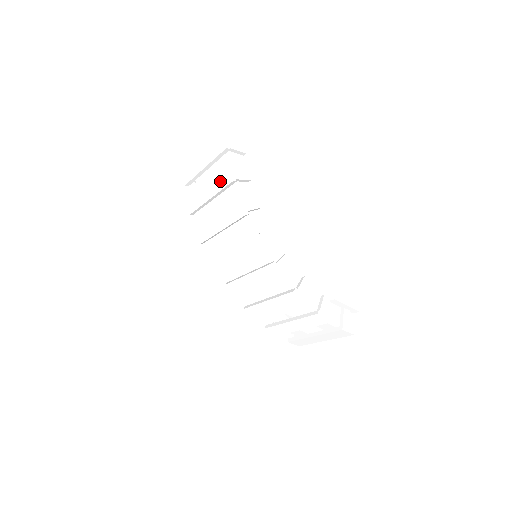
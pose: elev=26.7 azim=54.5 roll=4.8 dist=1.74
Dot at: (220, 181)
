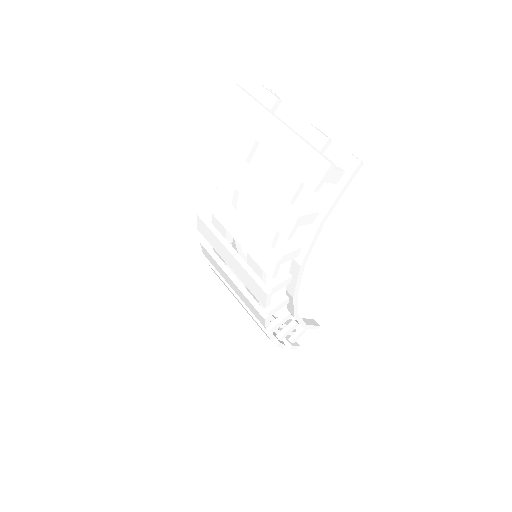
Dot at: (271, 208)
